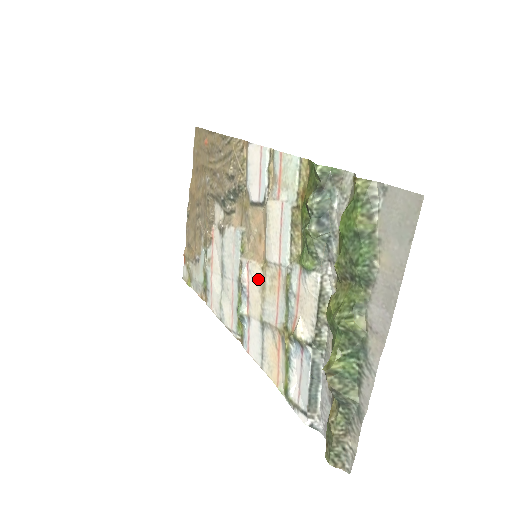
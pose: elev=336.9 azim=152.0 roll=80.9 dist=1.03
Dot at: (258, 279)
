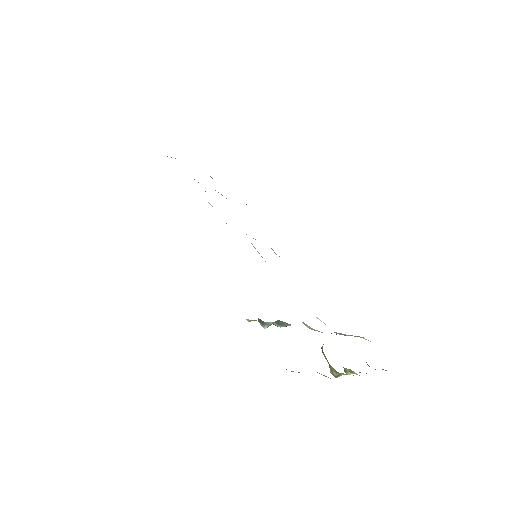
Dot at: occluded
